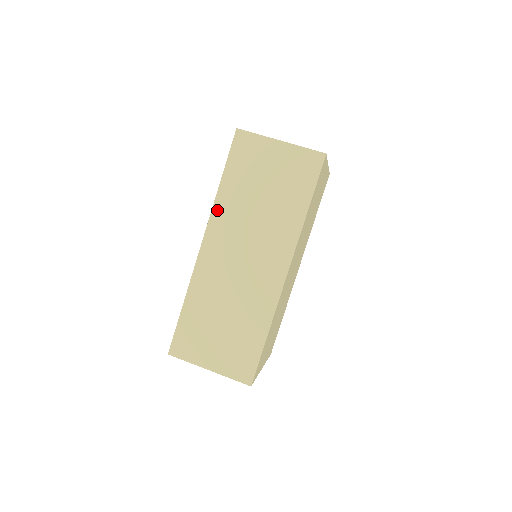
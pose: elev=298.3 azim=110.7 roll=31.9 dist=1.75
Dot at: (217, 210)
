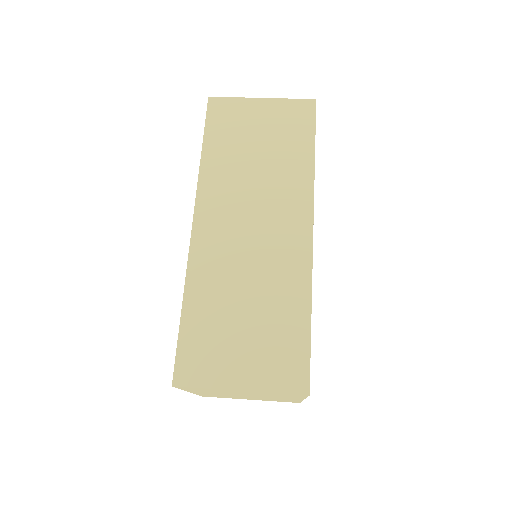
Dot at: (204, 181)
